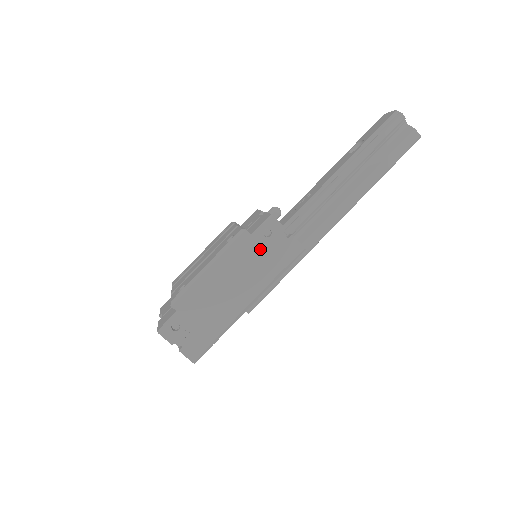
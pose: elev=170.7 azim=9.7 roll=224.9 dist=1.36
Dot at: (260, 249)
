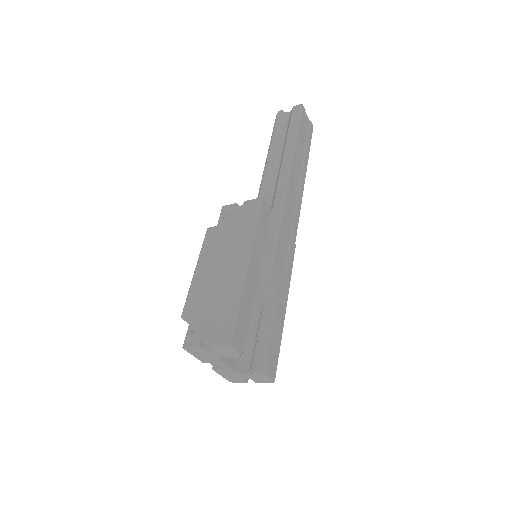
Dot at: (226, 227)
